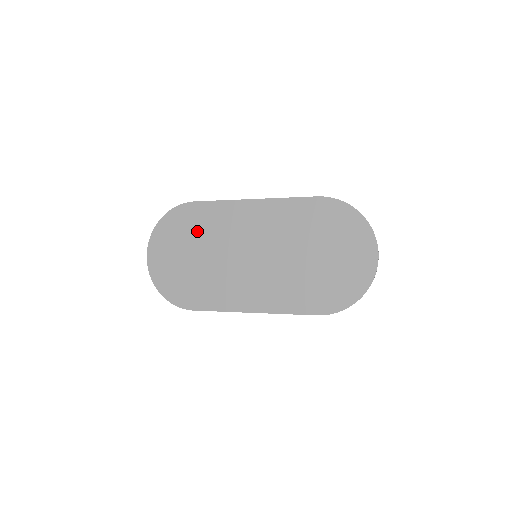
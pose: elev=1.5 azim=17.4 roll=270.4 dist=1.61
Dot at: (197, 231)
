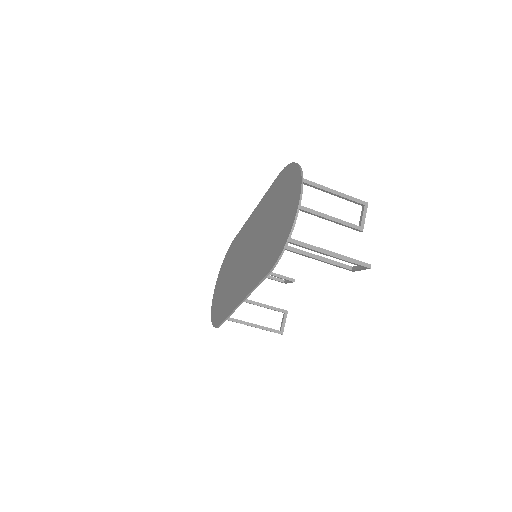
Dot at: (231, 260)
